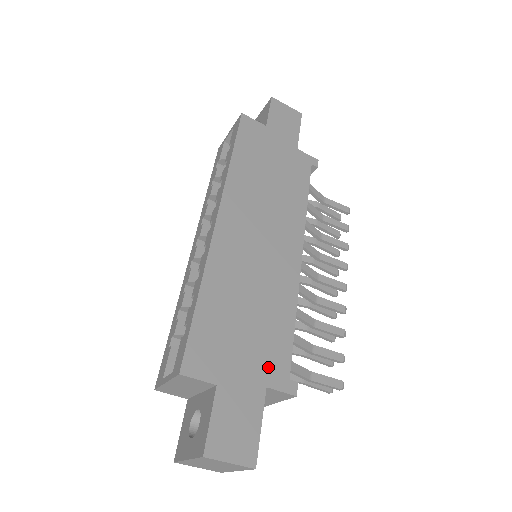
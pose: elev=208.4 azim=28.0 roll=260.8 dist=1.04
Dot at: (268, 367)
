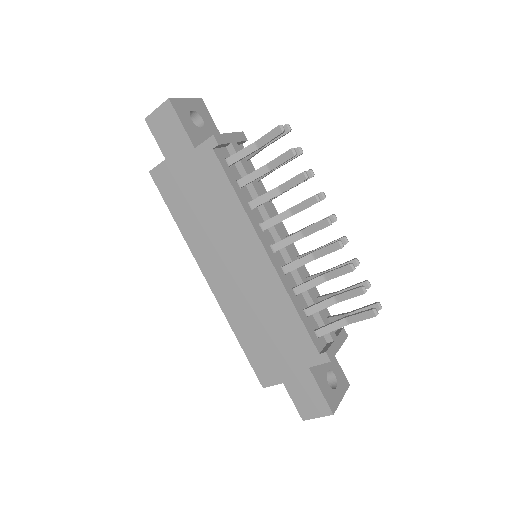
Dot at: (301, 355)
